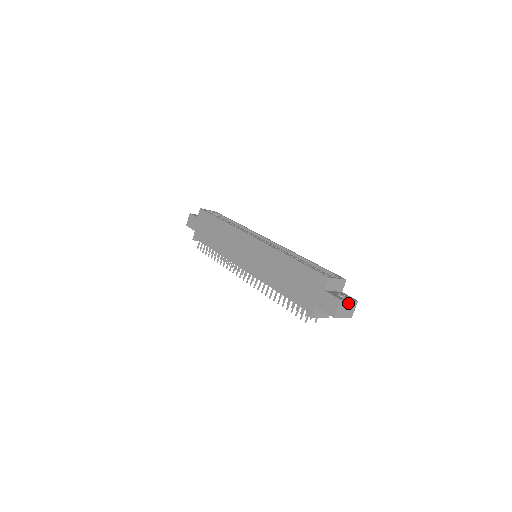
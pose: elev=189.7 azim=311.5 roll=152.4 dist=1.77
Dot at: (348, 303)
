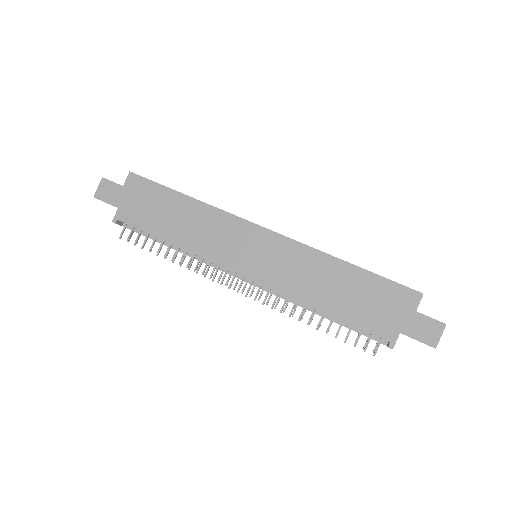
Dot at: occluded
